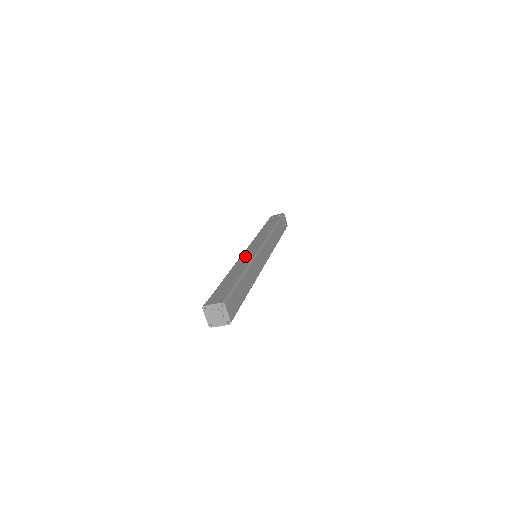
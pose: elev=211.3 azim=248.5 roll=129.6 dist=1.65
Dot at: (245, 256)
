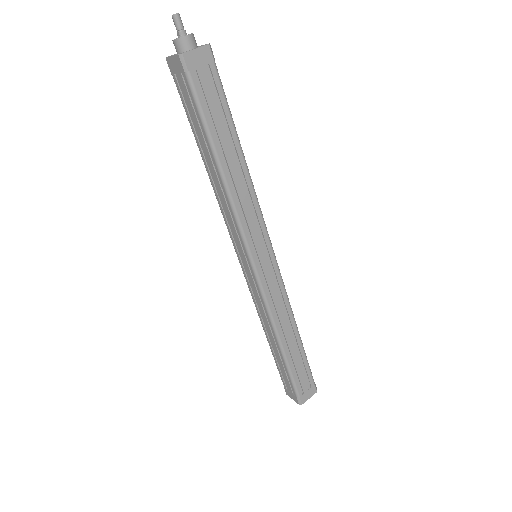
Dot at: (253, 293)
